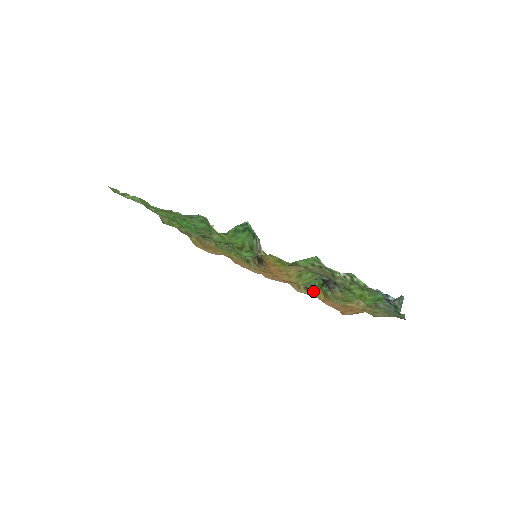
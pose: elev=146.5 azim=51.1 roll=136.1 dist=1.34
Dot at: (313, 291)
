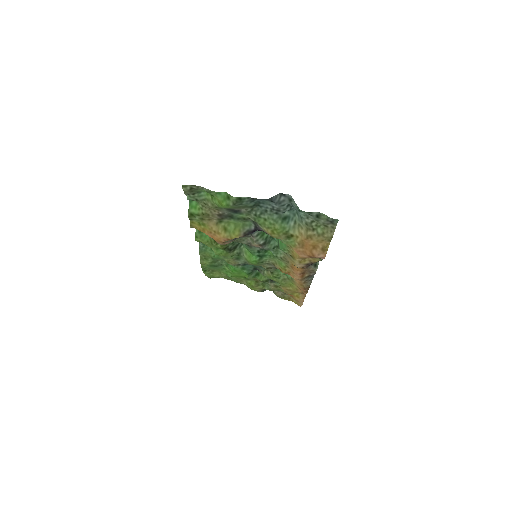
Dot at: (294, 255)
